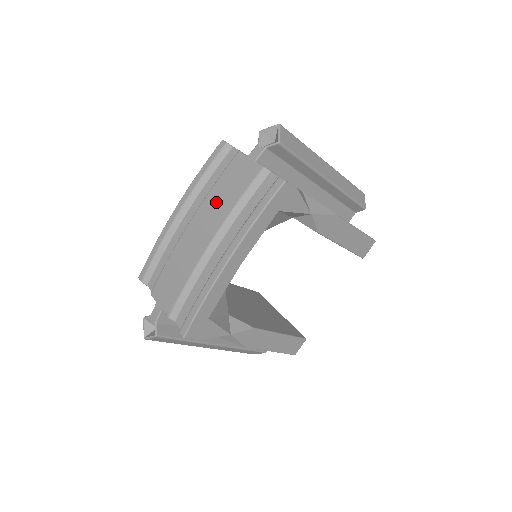
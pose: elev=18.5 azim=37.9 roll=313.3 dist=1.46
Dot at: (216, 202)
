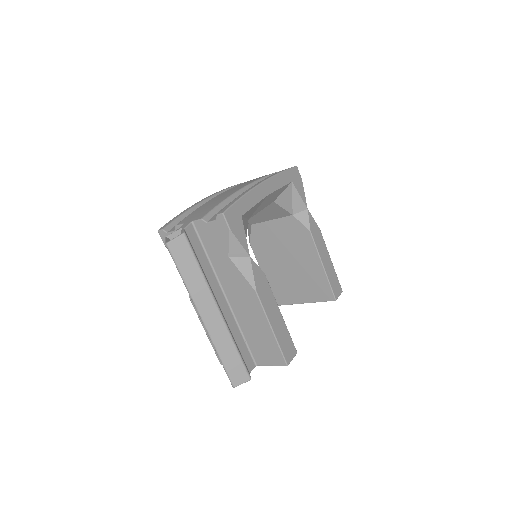
Dot at: (242, 184)
